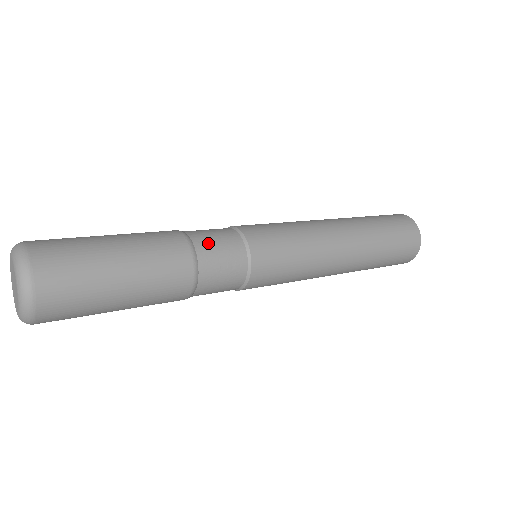
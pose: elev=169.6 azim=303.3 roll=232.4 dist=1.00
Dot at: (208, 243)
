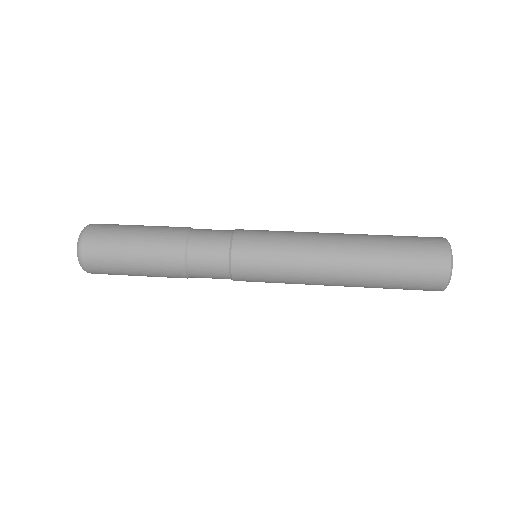
Dot at: (202, 233)
